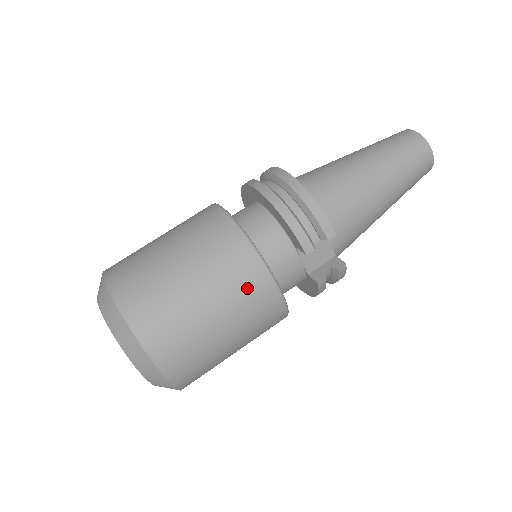
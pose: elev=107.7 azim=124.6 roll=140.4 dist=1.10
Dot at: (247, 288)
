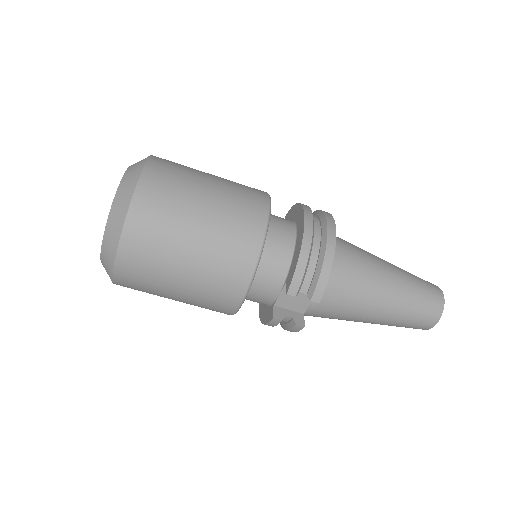
Dot at: (227, 271)
